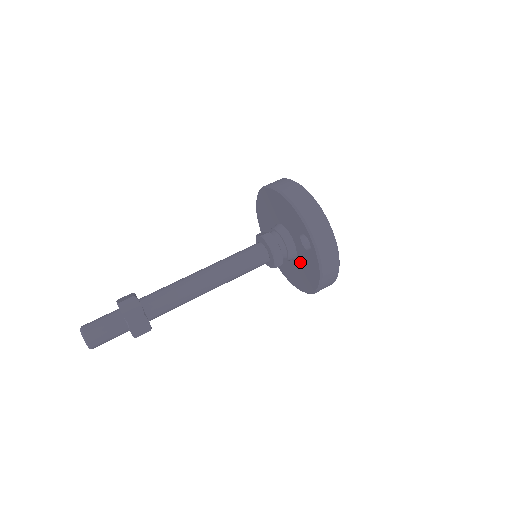
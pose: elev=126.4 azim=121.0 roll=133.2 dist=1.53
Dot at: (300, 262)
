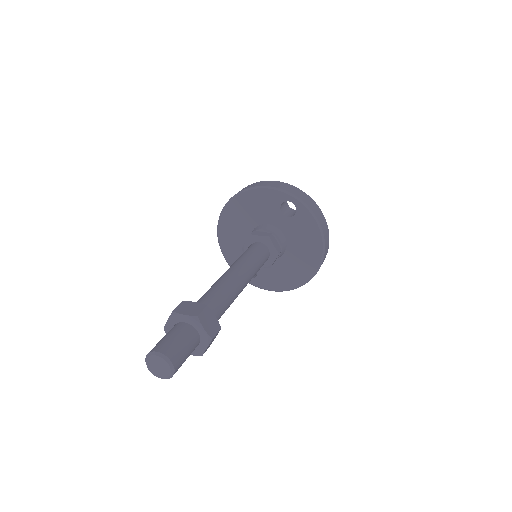
Dot at: (293, 242)
